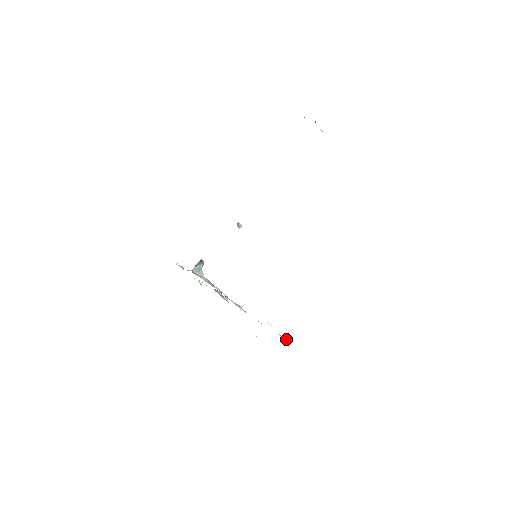
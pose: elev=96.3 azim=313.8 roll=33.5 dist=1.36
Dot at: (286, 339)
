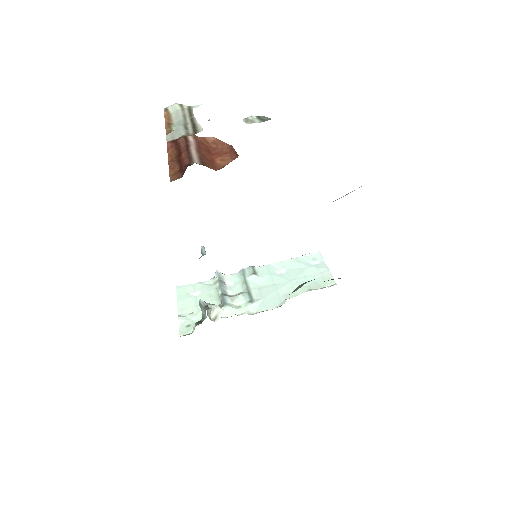
Dot at: (311, 254)
